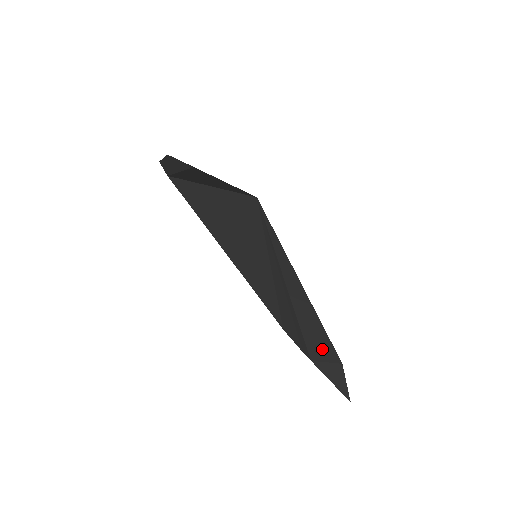
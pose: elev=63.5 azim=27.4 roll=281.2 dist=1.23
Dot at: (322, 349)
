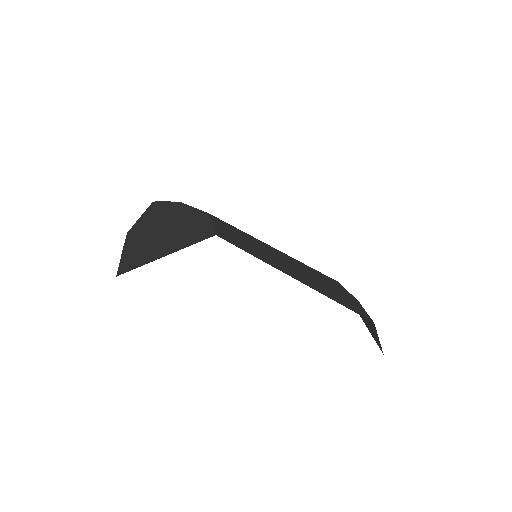
Dot at: occluded
